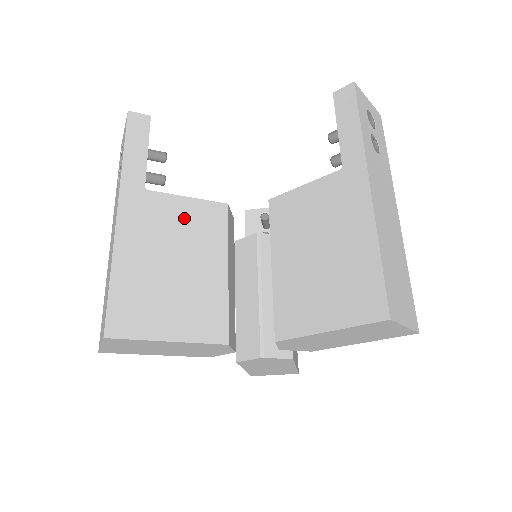
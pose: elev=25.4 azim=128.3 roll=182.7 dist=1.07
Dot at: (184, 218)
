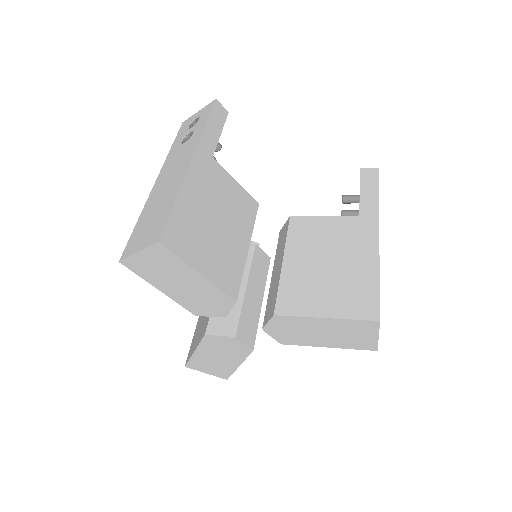
Dot at: (231, 194)
